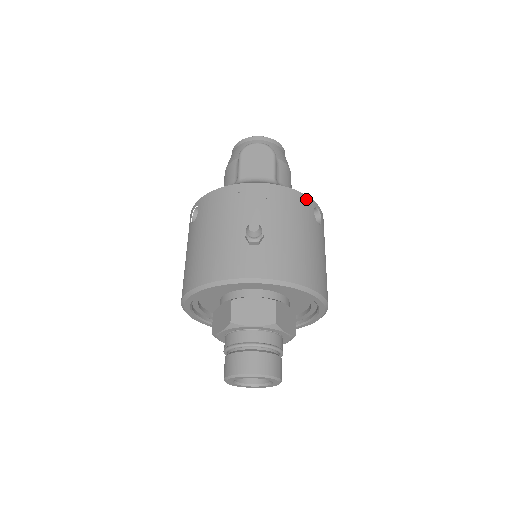
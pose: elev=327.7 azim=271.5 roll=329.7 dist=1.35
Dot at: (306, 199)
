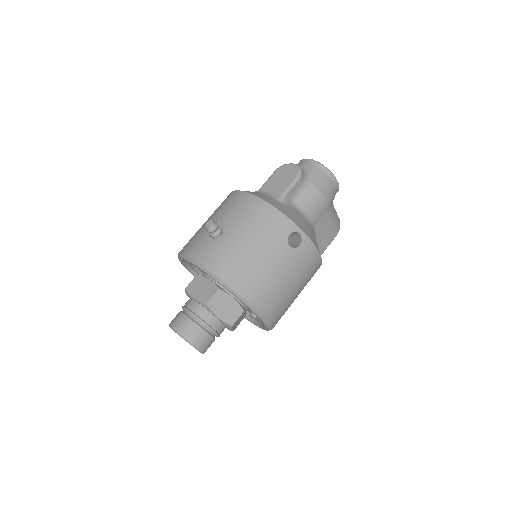
Dot at: (286, 221)
